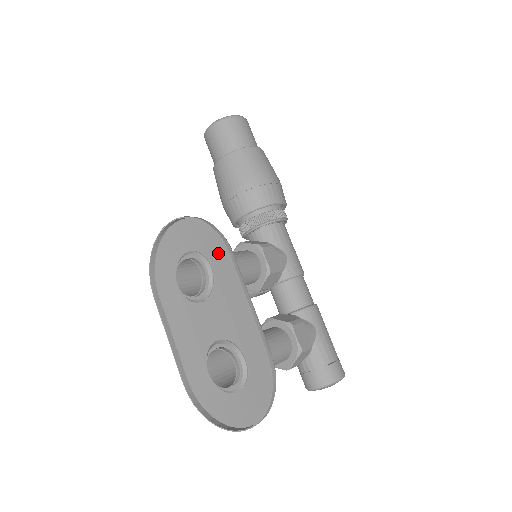
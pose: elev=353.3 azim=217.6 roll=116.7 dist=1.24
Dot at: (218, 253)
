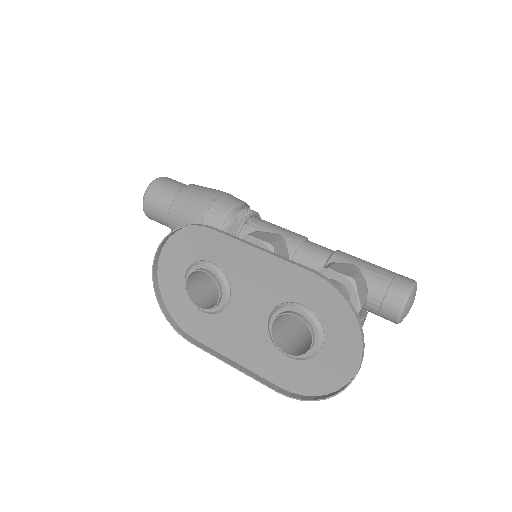
Dot at: (206, 244)
